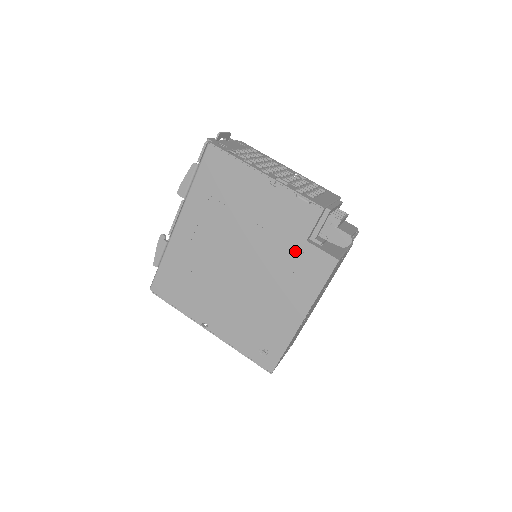
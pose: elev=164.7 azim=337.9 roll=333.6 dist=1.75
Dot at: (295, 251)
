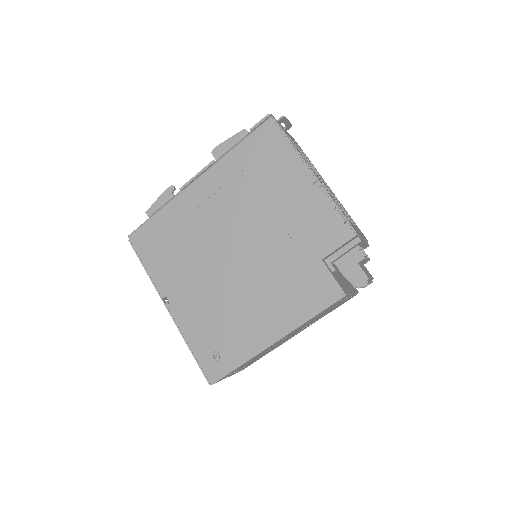
Dot at: (304, 265)
